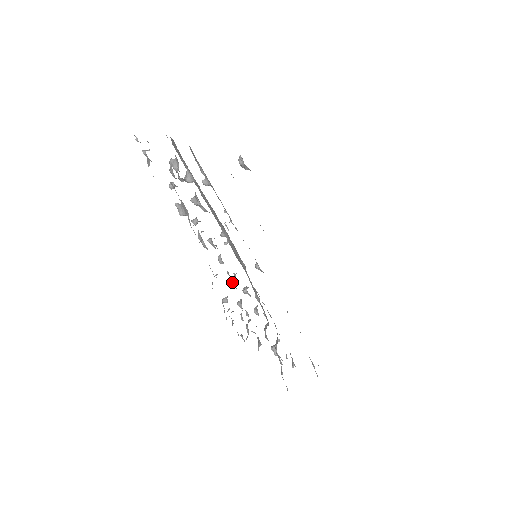
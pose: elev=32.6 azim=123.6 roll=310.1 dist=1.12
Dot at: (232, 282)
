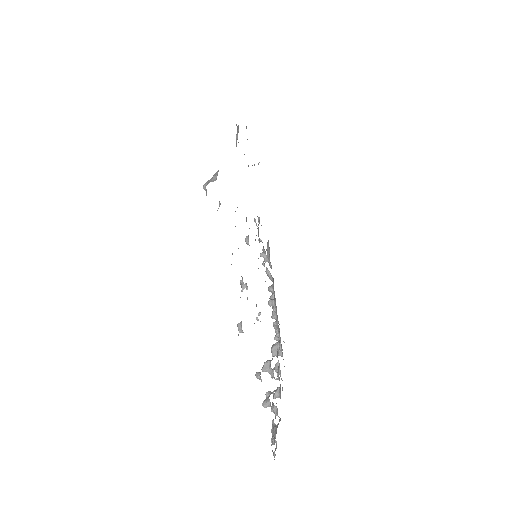
Dot at: (275, 329)
